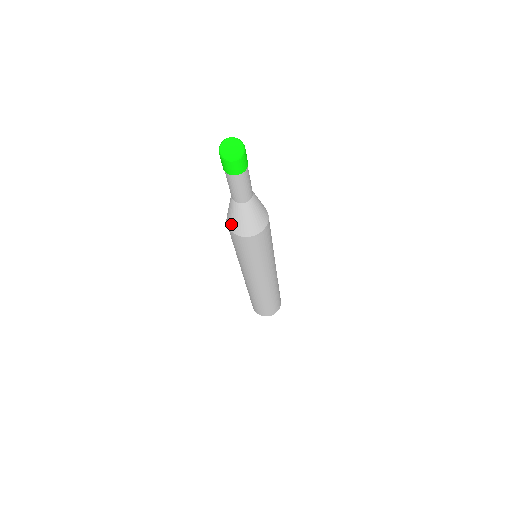
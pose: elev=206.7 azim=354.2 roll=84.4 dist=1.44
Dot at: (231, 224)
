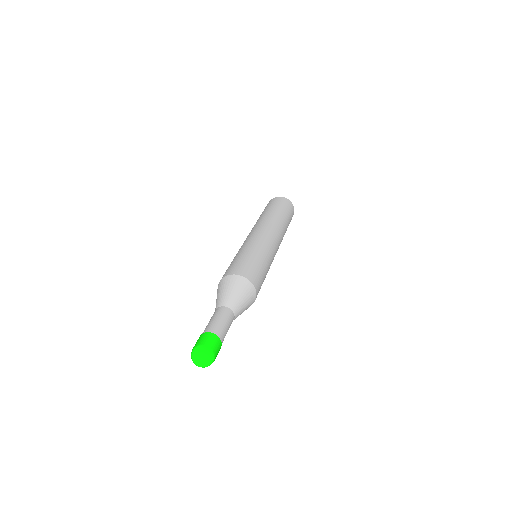
Dot at: occluded
